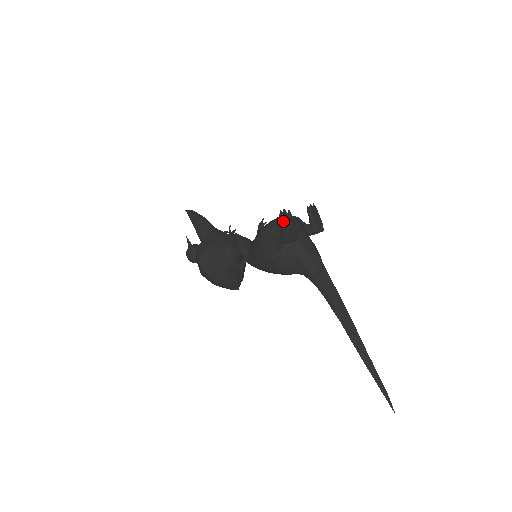
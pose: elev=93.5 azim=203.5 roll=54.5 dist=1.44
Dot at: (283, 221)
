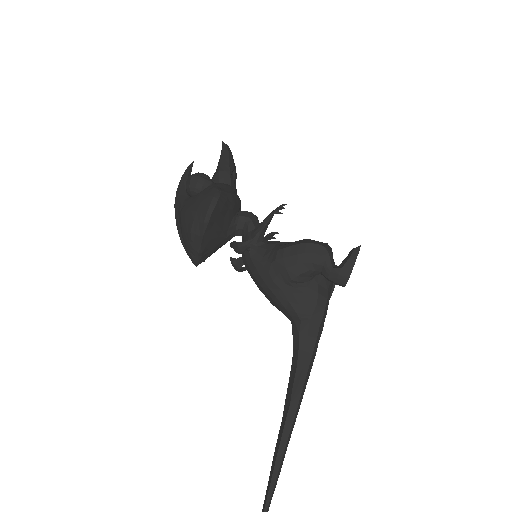
Dot at: (355, 257)
